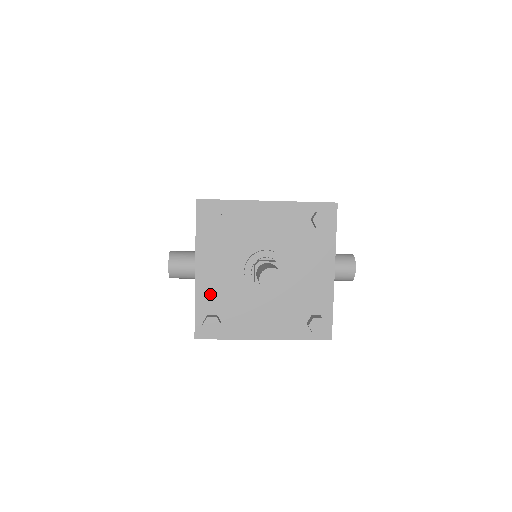
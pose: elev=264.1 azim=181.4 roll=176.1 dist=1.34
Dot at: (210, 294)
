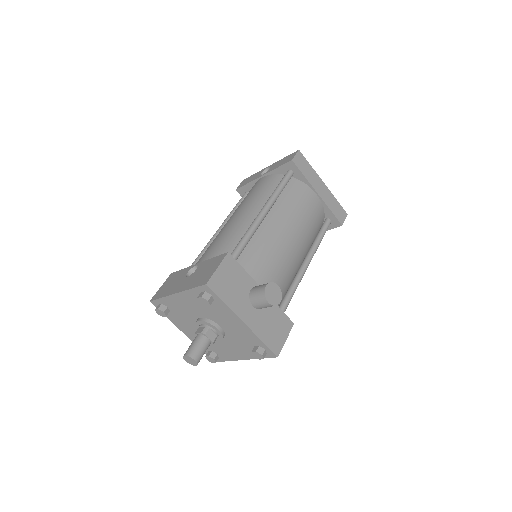
Dot at: occluded
